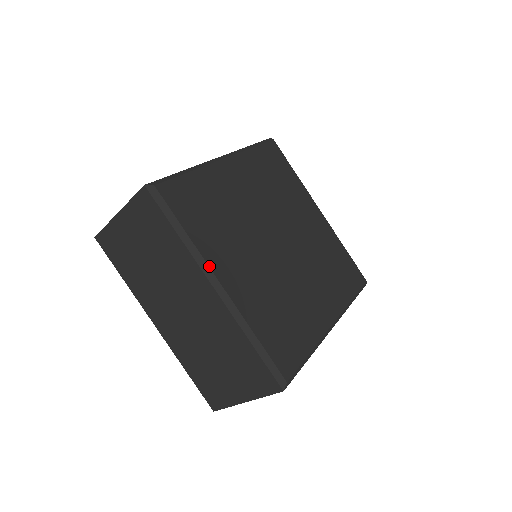
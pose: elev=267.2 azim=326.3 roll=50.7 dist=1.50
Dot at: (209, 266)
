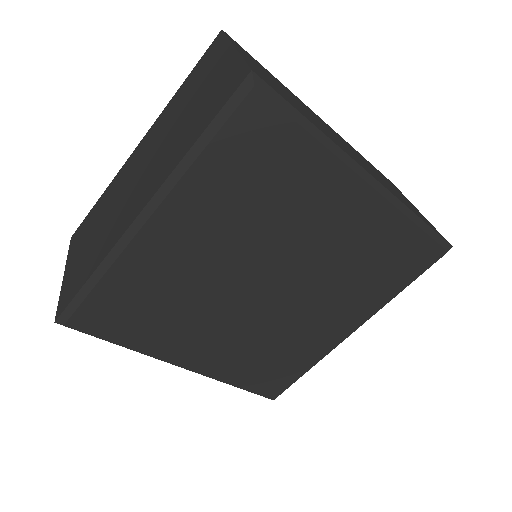
Dot at: (165, 361)
